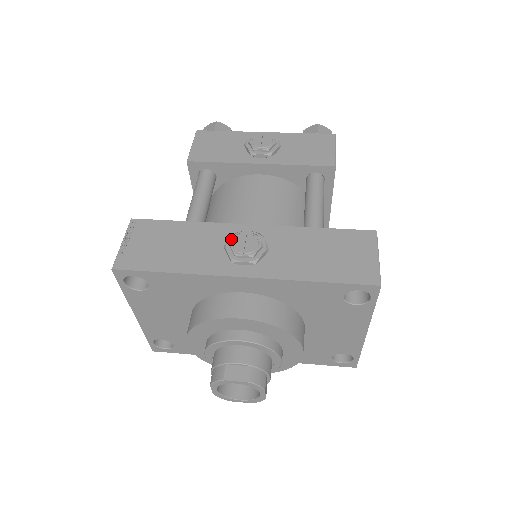
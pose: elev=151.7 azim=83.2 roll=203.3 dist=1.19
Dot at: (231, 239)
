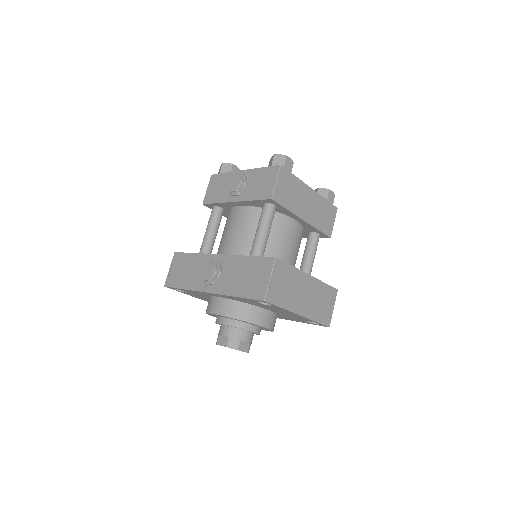
Dot at: (206, 267)
